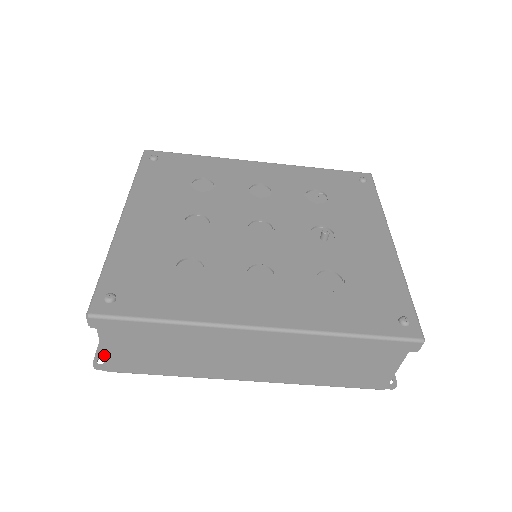
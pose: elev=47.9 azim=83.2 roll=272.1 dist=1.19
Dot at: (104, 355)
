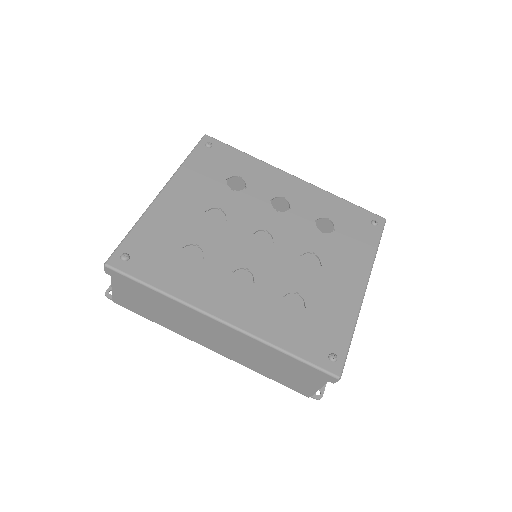
Dot at: (113, 291)
